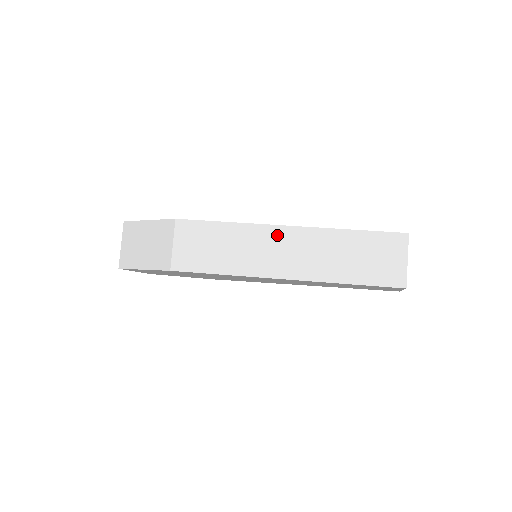
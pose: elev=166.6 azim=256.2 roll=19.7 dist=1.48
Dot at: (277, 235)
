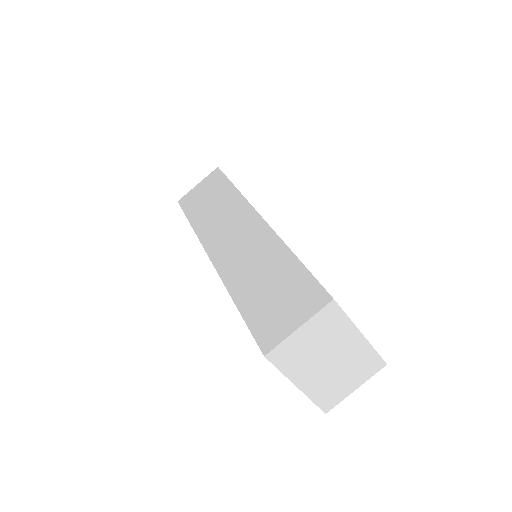
Dot at: (246, 218)
